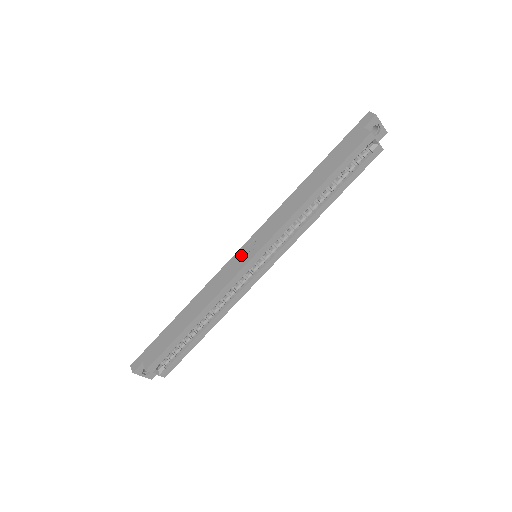
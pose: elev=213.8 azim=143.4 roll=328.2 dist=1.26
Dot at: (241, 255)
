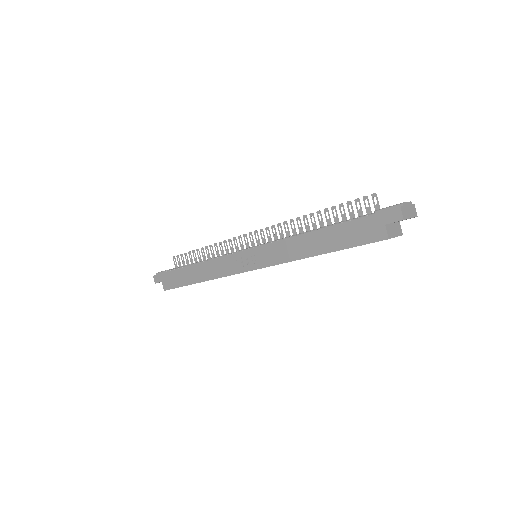
Dot at: (241, 259)
